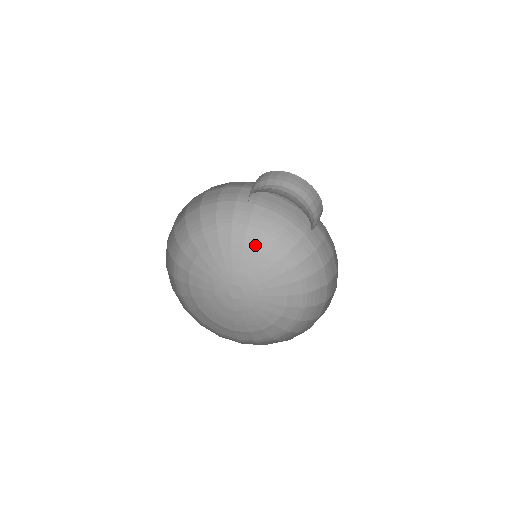
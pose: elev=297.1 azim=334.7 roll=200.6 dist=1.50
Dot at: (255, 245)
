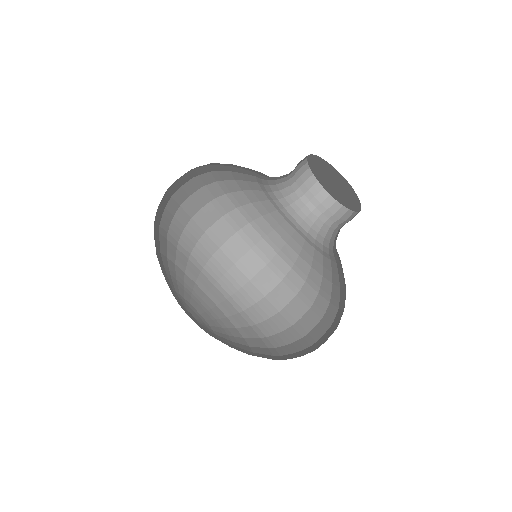
Dot at: (228, 315)
